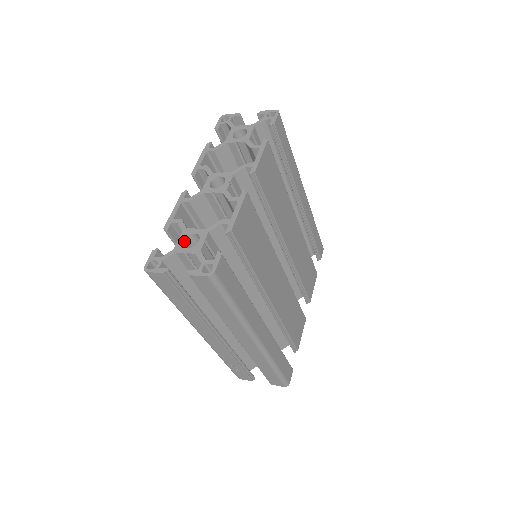
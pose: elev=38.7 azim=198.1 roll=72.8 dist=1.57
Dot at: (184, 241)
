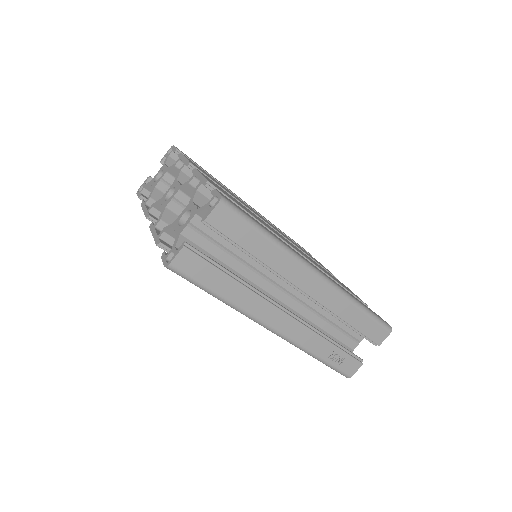
Dot at: occluded
